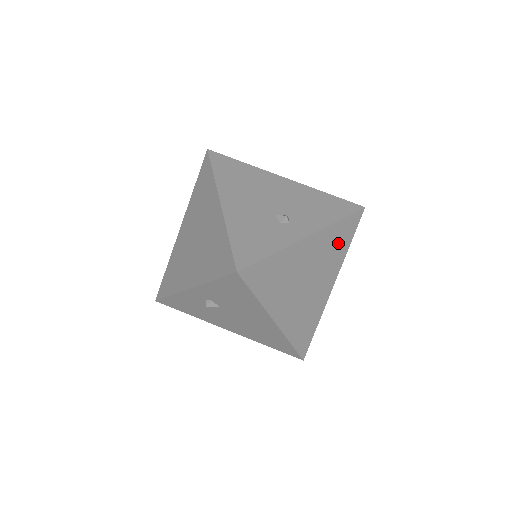
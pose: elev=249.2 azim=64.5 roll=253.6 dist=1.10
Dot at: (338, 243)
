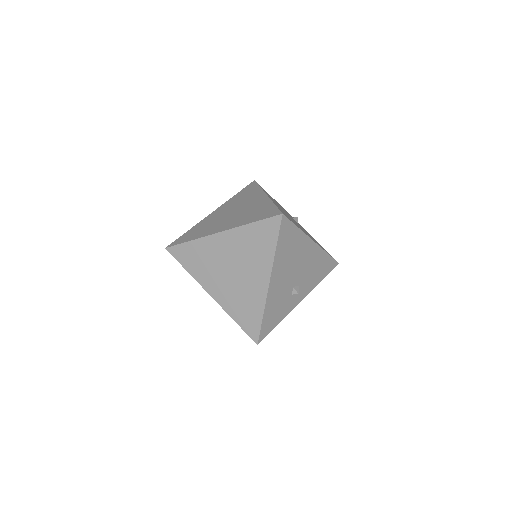
Dot at: occluded
